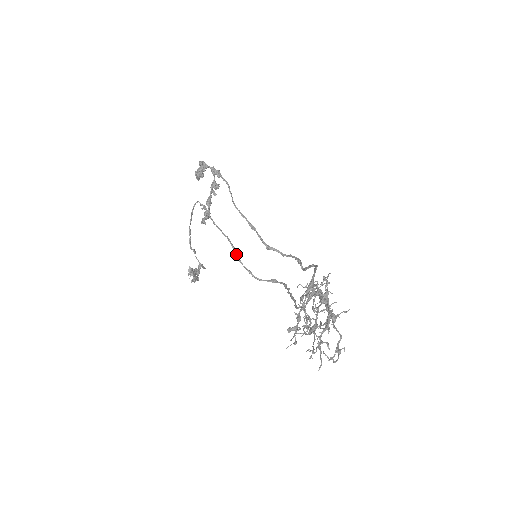
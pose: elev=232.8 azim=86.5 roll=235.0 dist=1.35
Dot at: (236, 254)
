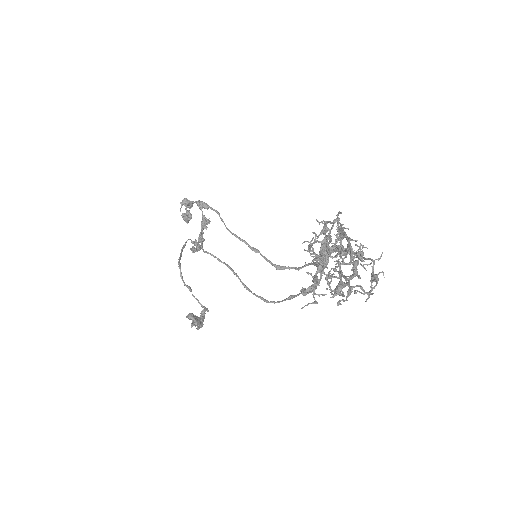
Dot at: (241, 282)
